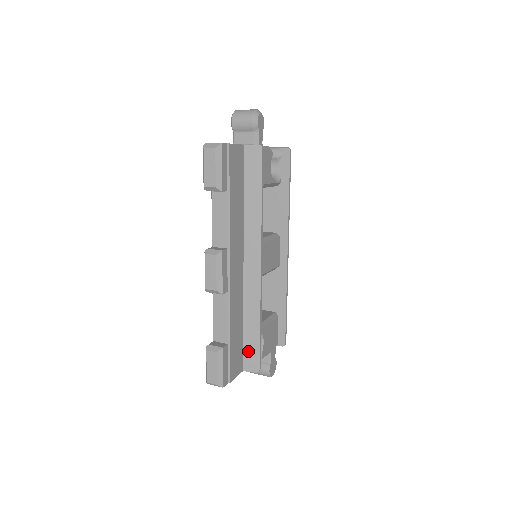
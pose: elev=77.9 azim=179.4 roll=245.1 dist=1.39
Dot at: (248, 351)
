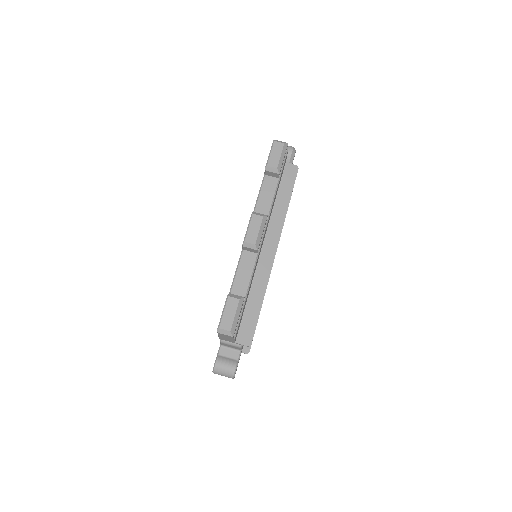
Dot at: (245, 323)
